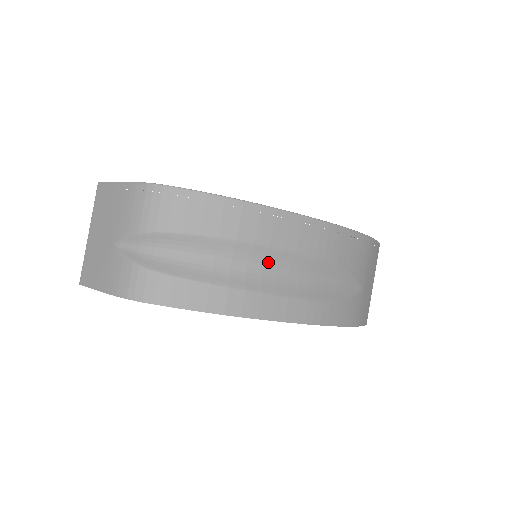
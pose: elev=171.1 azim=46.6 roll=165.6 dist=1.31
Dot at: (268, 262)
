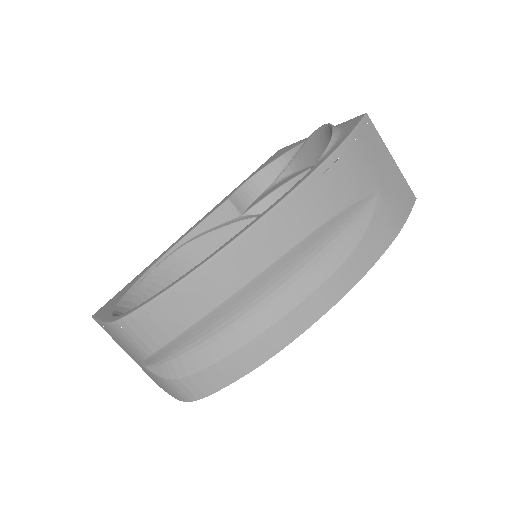
Dot at: (260, 292)
